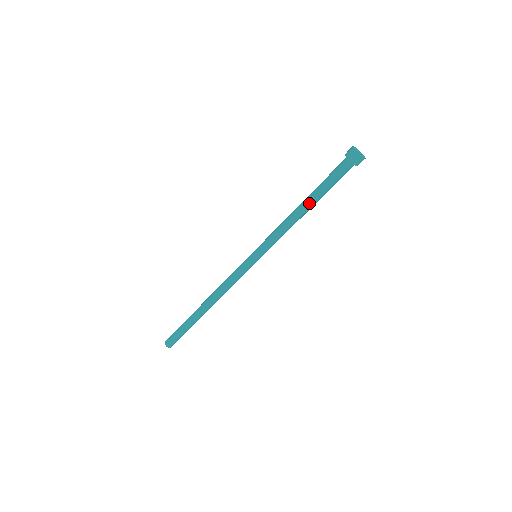
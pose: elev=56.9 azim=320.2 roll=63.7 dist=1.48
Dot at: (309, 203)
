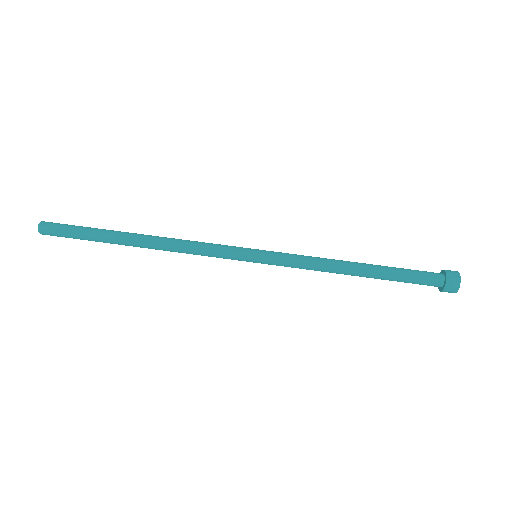
Dot at: (368, 268)
